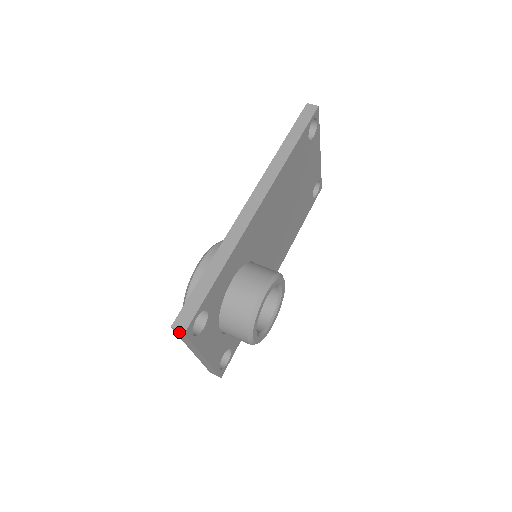
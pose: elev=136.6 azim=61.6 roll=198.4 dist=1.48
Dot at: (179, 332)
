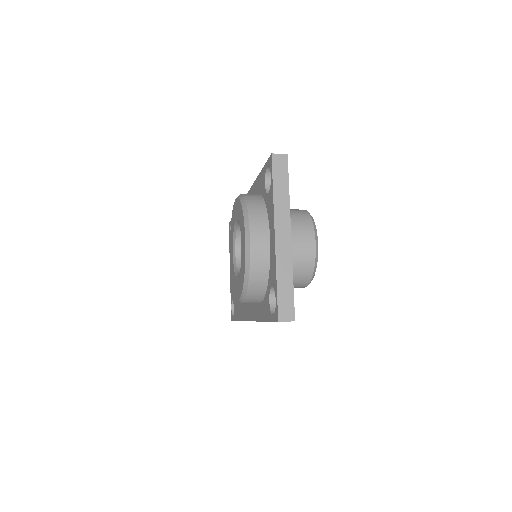
Dot at: (280, 159)
